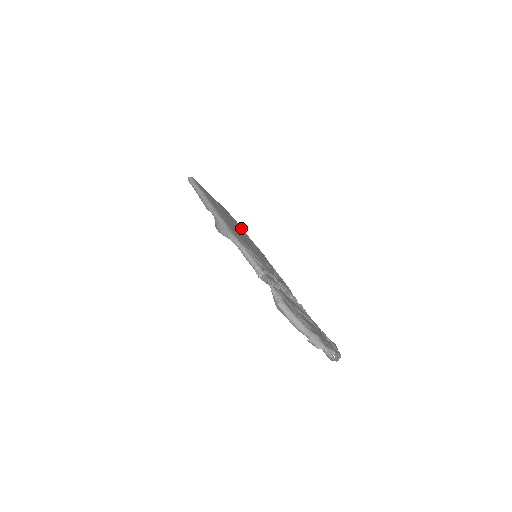
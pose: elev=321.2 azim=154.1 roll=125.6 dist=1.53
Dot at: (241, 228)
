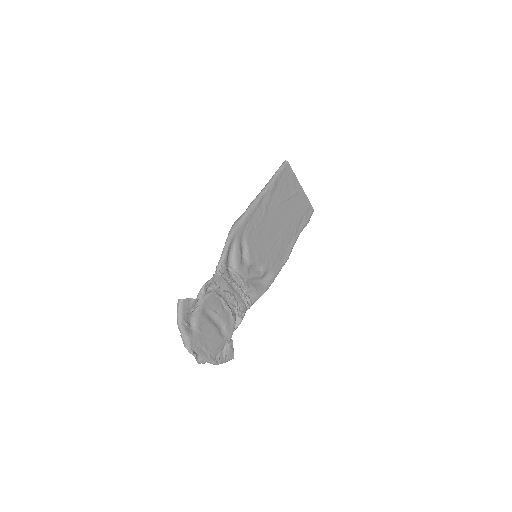
Dot at: (301, 225)
